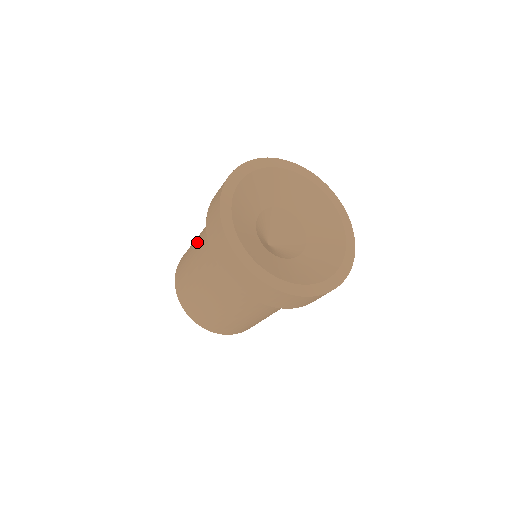
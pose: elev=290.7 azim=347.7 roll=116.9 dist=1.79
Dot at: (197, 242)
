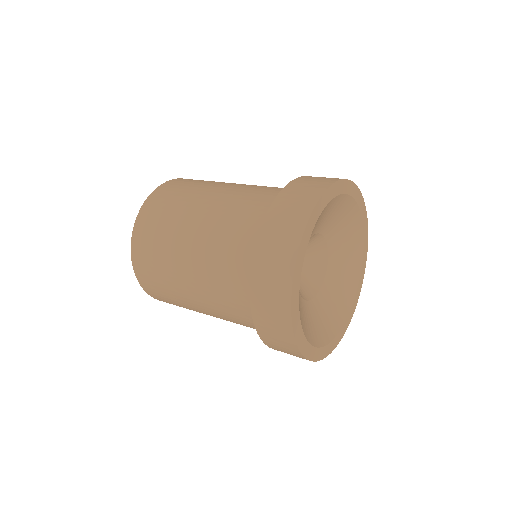
Dot at: (195, 256)
